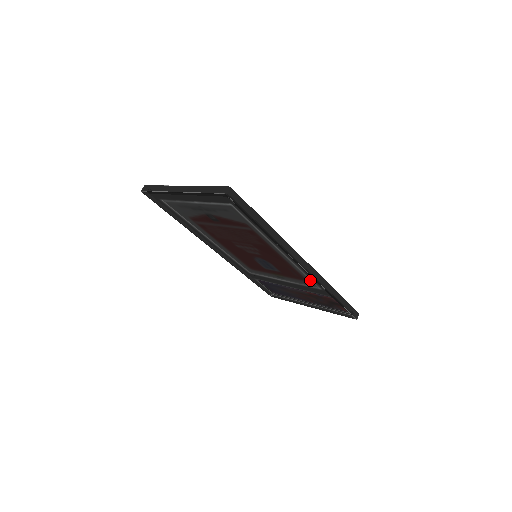
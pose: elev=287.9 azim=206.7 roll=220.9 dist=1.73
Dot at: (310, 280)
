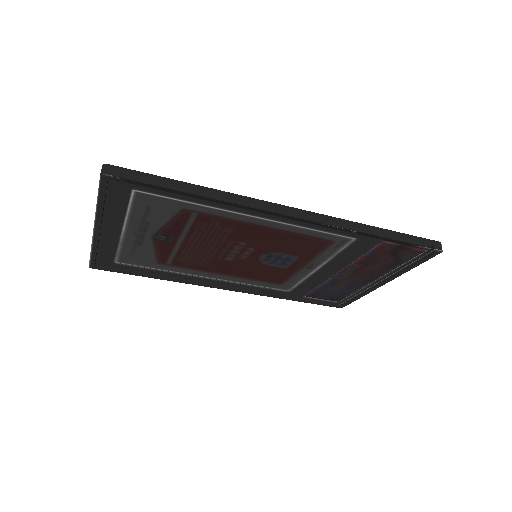
Dot at: (331, 235)
